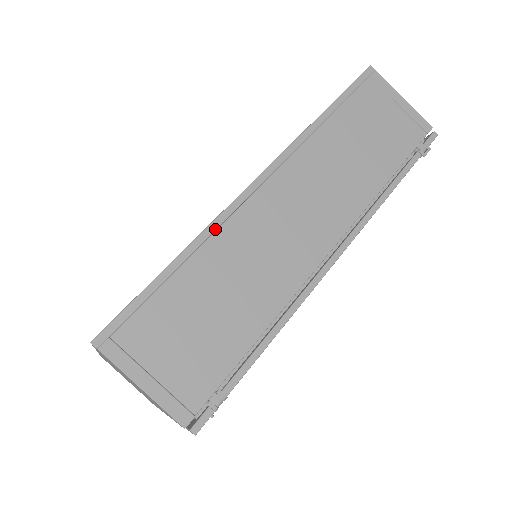
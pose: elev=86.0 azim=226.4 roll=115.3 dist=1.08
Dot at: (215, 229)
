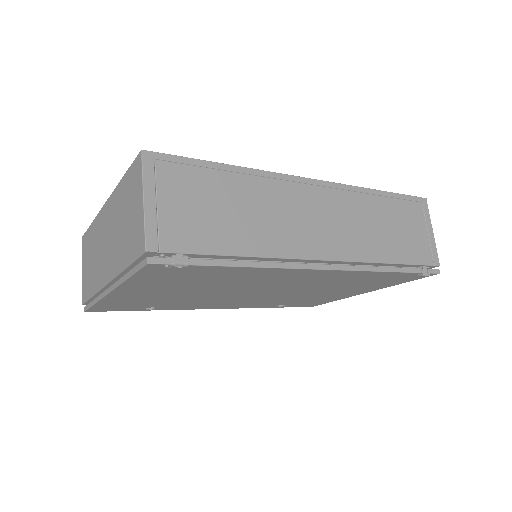
Dot at: (266, 176)
